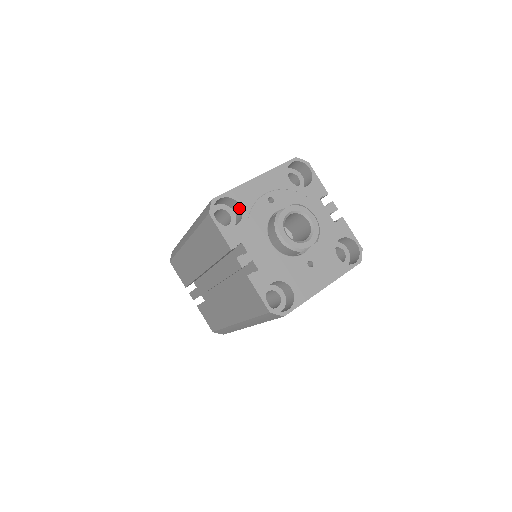
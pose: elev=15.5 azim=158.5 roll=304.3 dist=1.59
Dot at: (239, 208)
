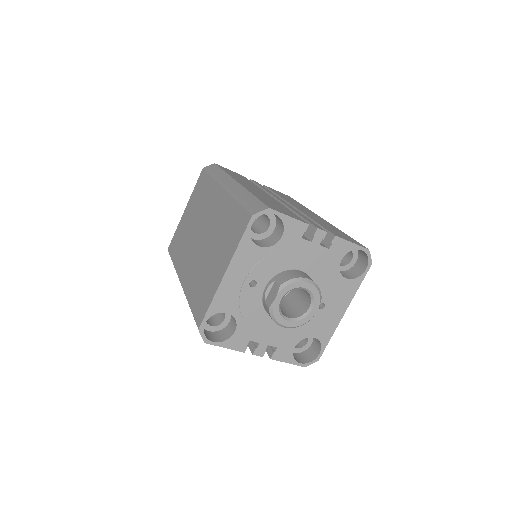
Dot at: (227, 311)
